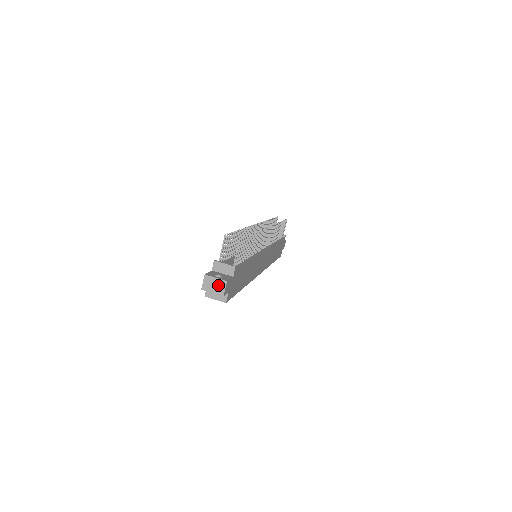
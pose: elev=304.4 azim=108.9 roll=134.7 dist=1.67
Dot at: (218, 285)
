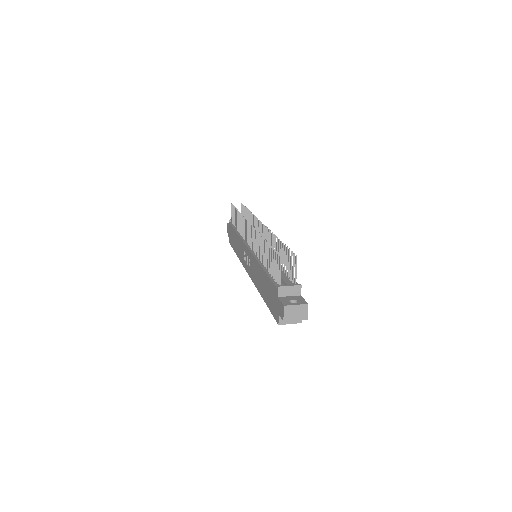
Dot at: (300, 311)
